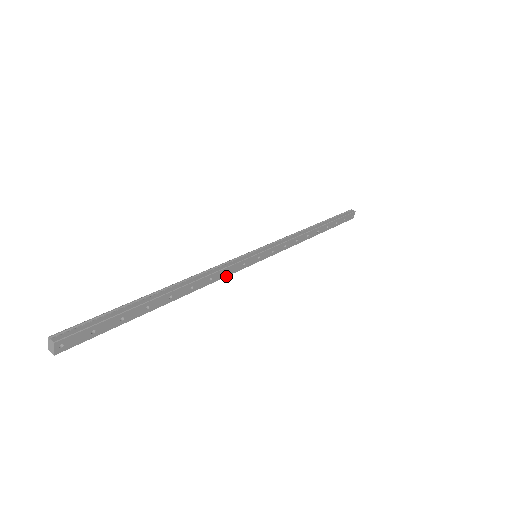
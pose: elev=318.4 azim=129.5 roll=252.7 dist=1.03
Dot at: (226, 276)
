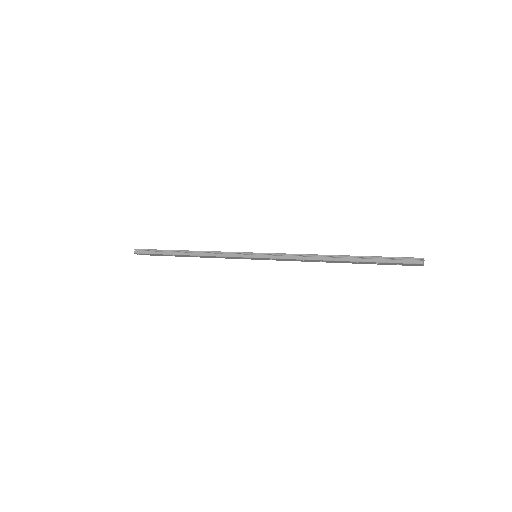
Dot at: (227, 258)
